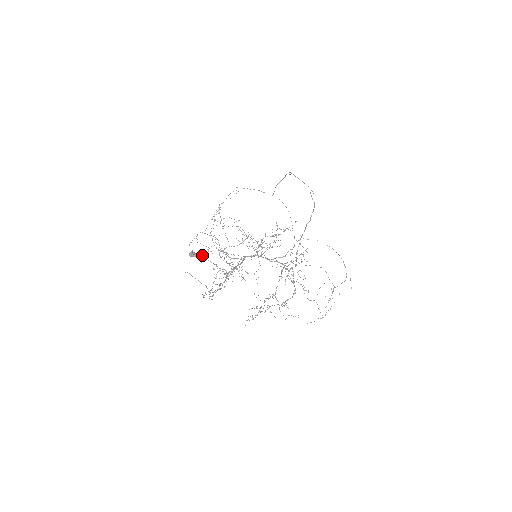
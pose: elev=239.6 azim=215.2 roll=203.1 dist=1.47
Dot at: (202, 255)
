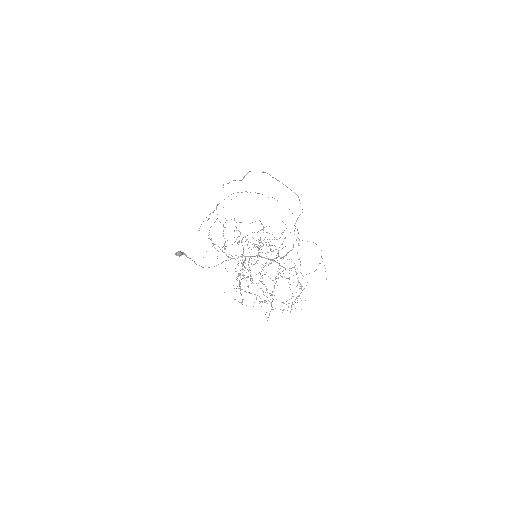
Dot at: occluded
